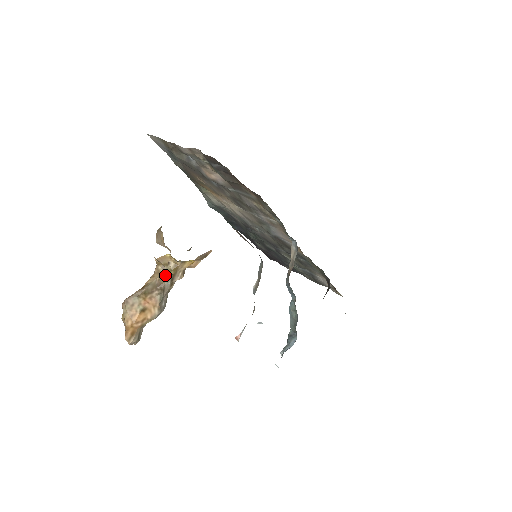
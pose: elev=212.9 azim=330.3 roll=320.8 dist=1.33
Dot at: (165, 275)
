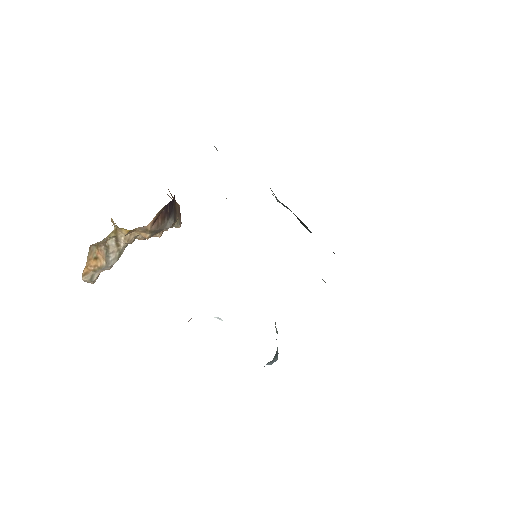
Dot at: (108, 235)
